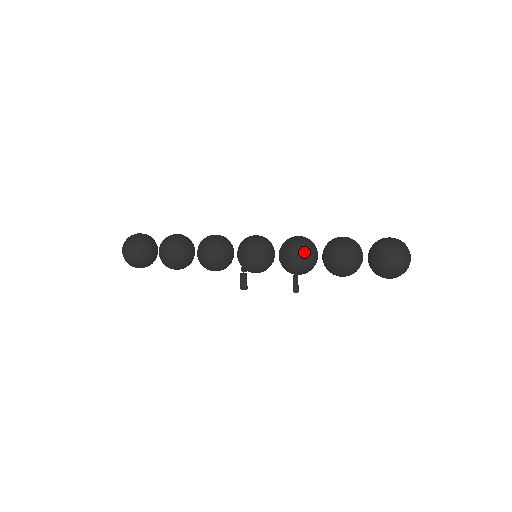
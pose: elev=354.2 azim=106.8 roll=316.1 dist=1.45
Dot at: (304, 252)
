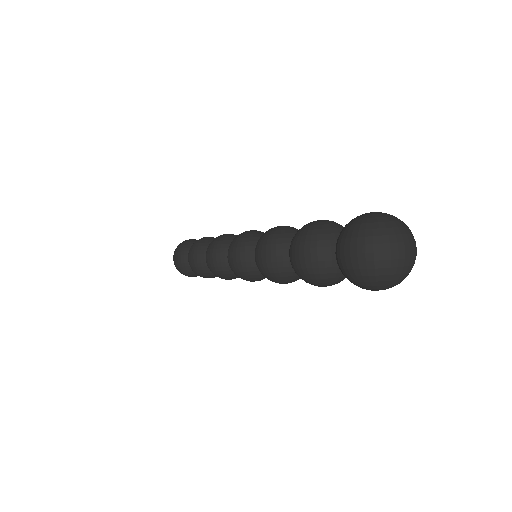
Dot at: (271, 268)
